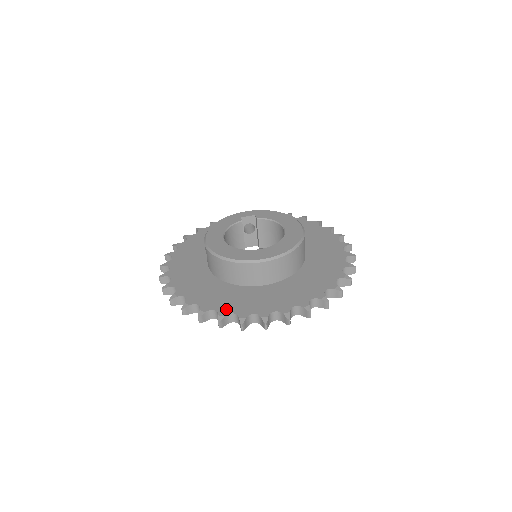
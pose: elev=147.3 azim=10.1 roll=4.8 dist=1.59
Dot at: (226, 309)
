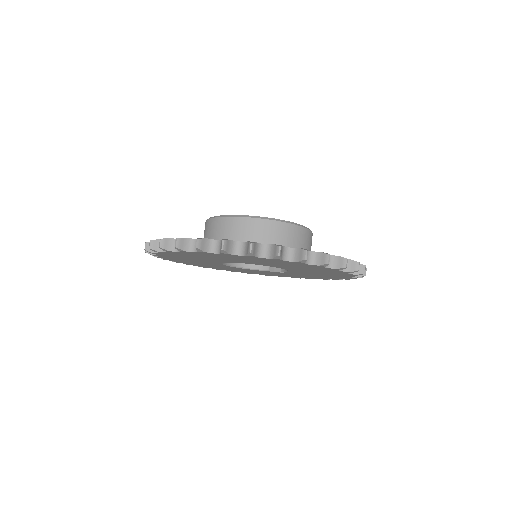
Dot at: occluded
